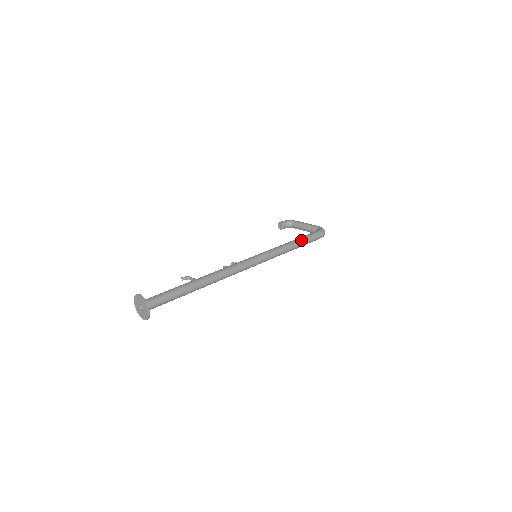
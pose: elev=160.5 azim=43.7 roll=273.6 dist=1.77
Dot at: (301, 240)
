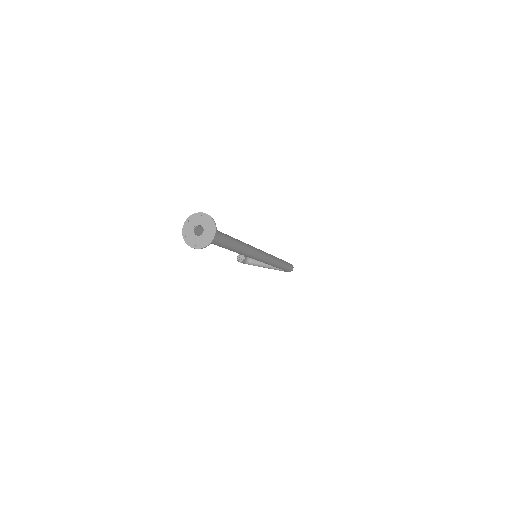
Dot at: (284, 261)
